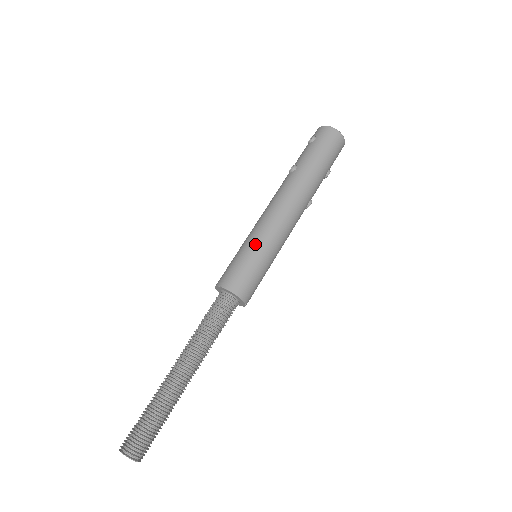
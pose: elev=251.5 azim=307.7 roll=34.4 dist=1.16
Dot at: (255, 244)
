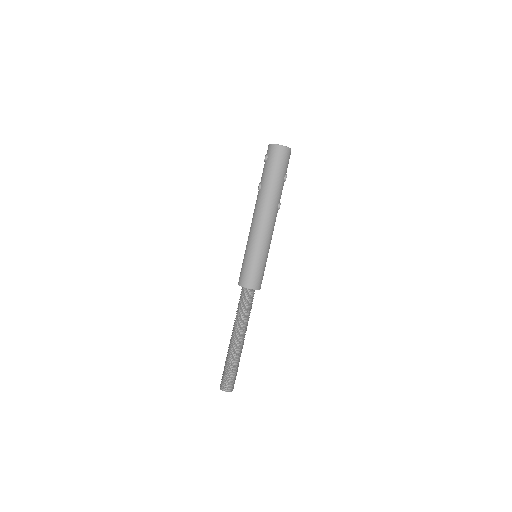
Dot at: (250, 252)
